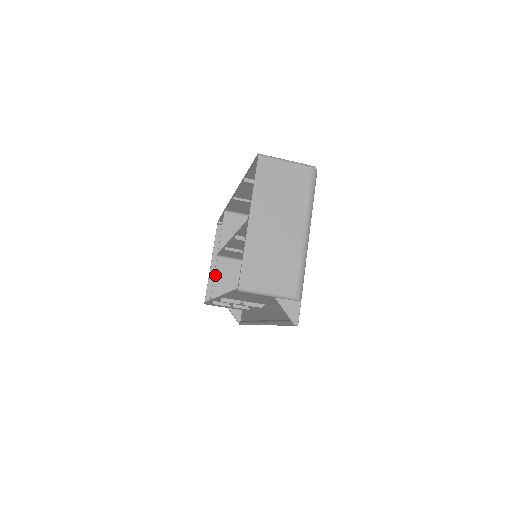
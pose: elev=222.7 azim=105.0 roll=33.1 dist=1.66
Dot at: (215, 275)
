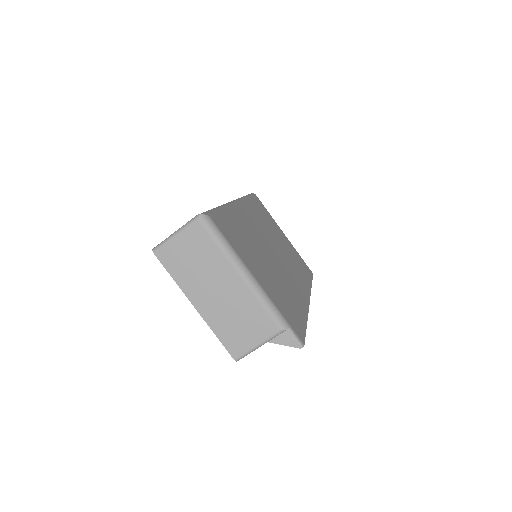
Dot at: occluded
